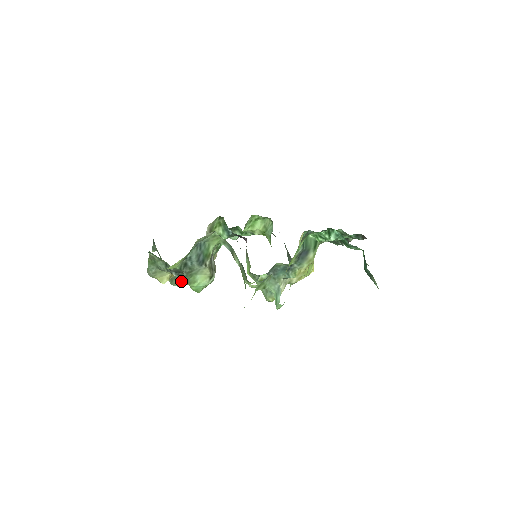
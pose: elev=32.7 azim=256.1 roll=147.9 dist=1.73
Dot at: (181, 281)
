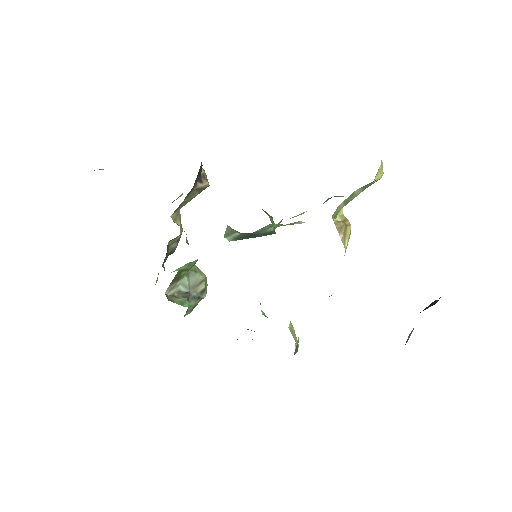
Dot at: occluded
